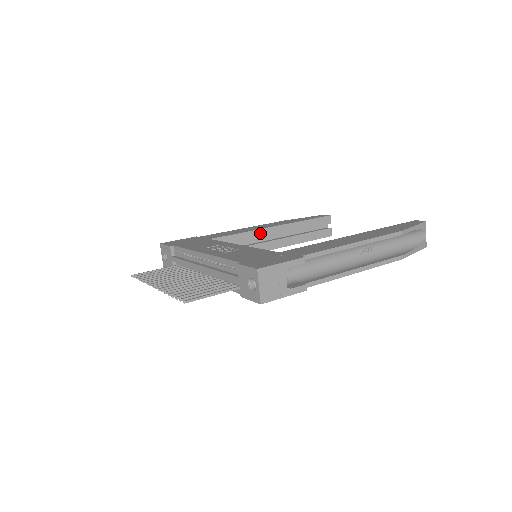
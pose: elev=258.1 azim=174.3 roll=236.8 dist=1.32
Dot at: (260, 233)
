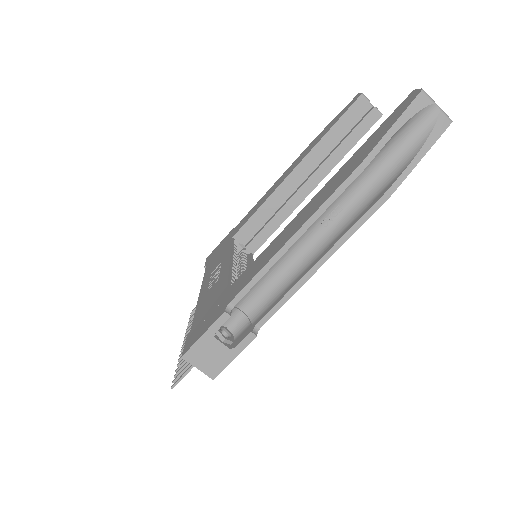
Dot at: (281, 190)
